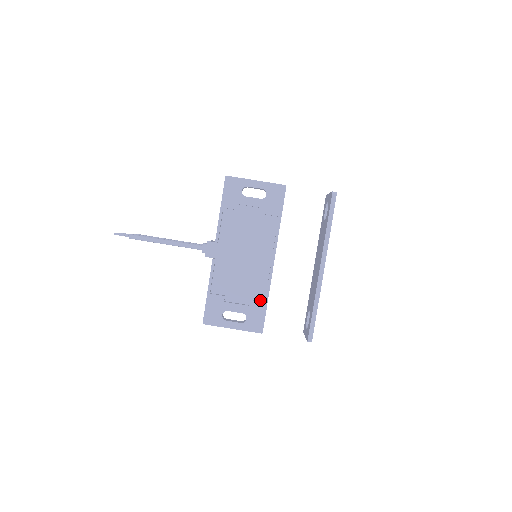
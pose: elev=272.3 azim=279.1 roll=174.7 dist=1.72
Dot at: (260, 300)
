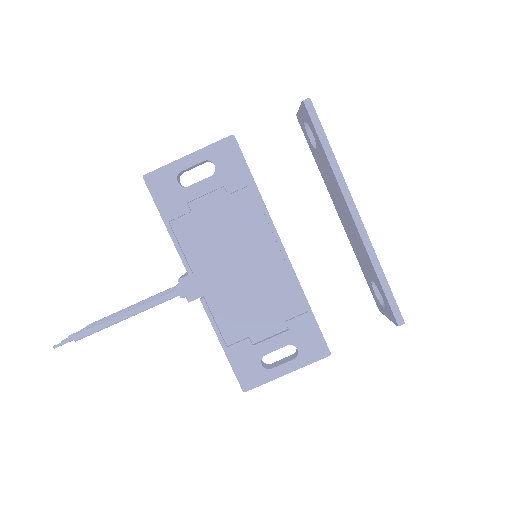
Dot at: (299, 313)
